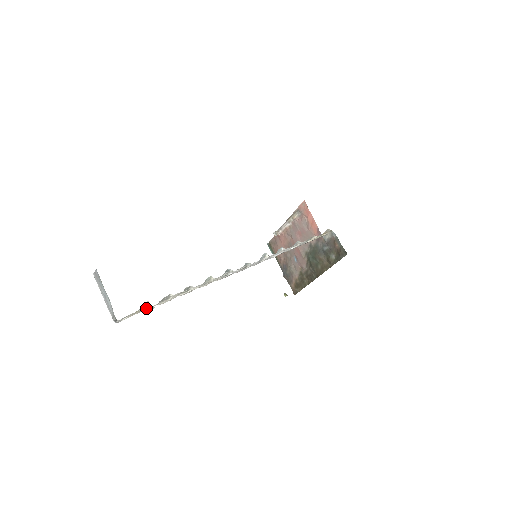
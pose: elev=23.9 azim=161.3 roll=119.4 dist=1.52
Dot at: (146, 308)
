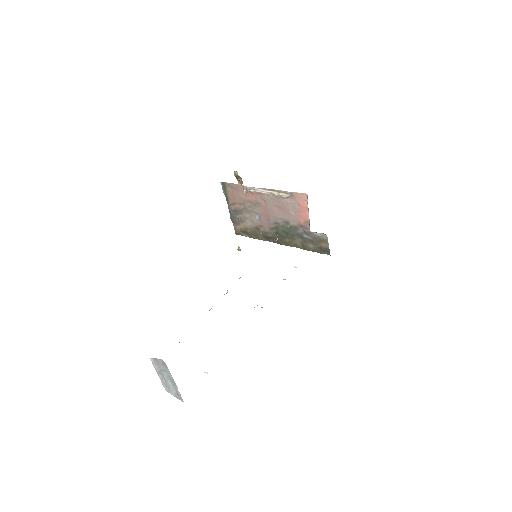
Dot at: occluded
